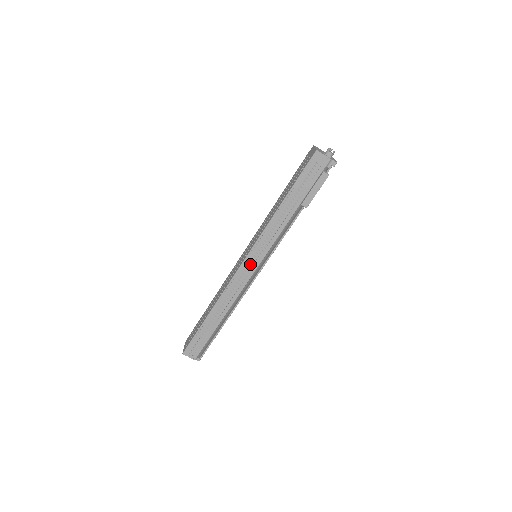
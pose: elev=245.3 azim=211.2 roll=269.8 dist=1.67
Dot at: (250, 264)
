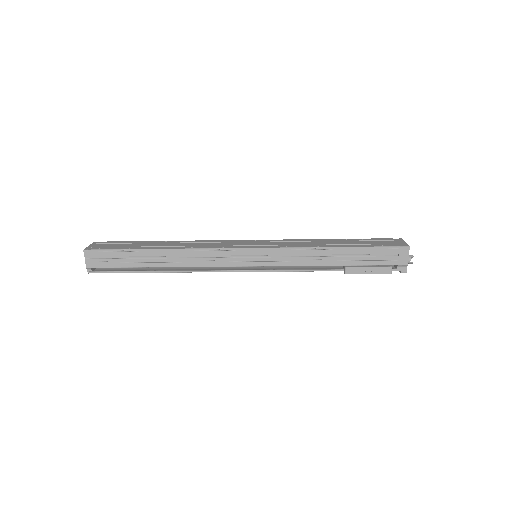
Dot at: (248, 257)
